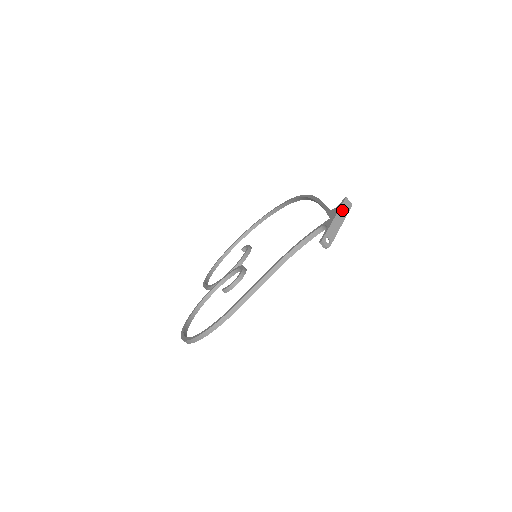
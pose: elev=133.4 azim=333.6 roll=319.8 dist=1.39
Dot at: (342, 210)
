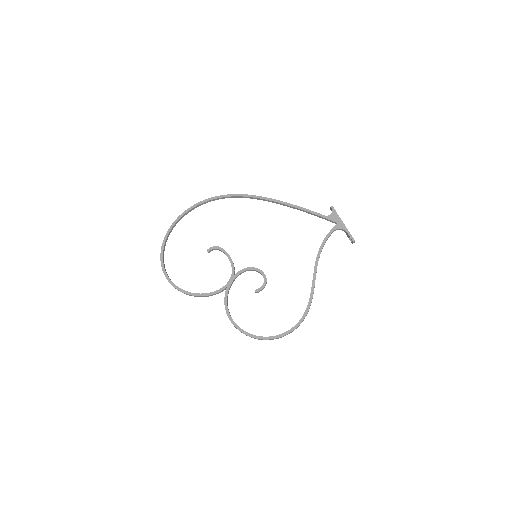
Dot at: (338, 216)
